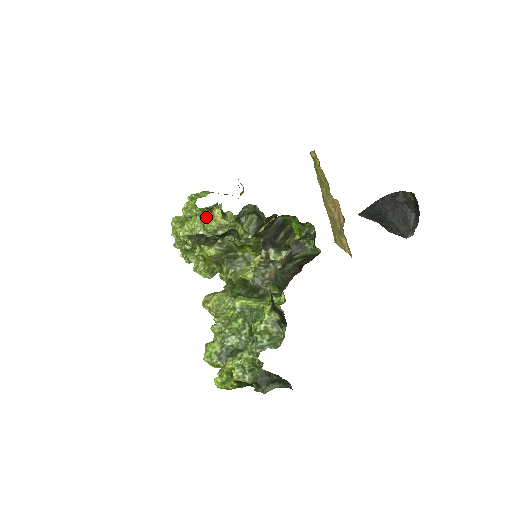
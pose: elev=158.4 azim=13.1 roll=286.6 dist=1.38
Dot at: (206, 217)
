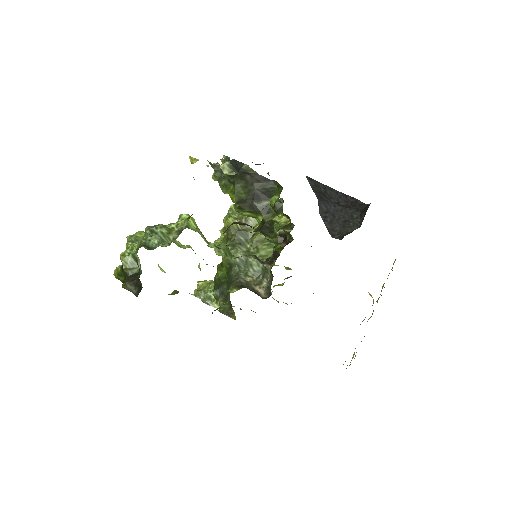
Dot at: occluded
